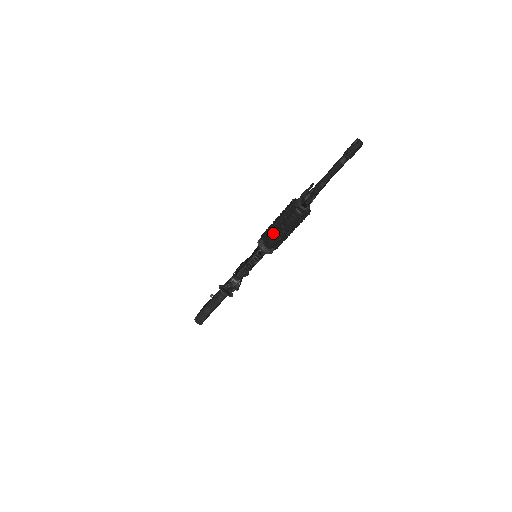
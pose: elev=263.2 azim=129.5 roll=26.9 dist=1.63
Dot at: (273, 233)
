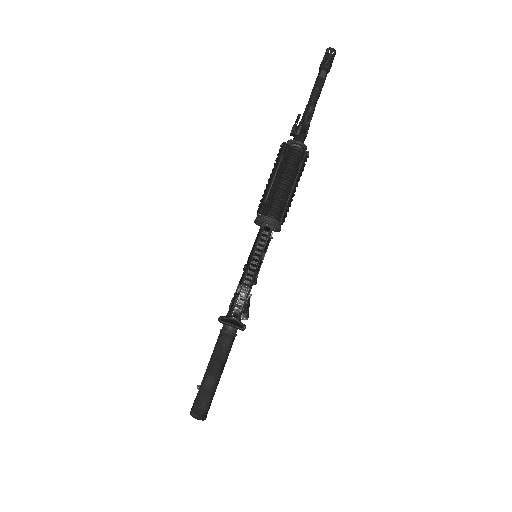
Dot at: (274, 192)
